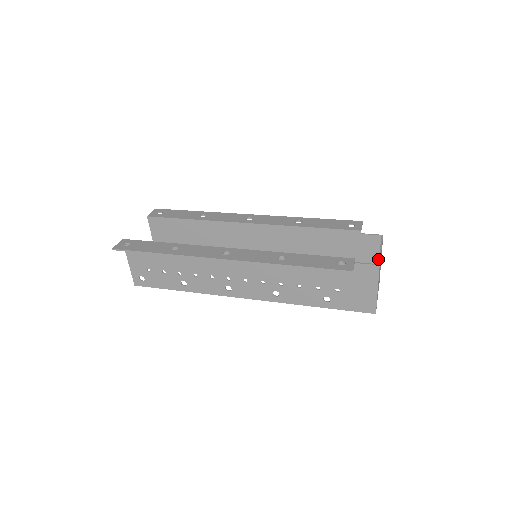
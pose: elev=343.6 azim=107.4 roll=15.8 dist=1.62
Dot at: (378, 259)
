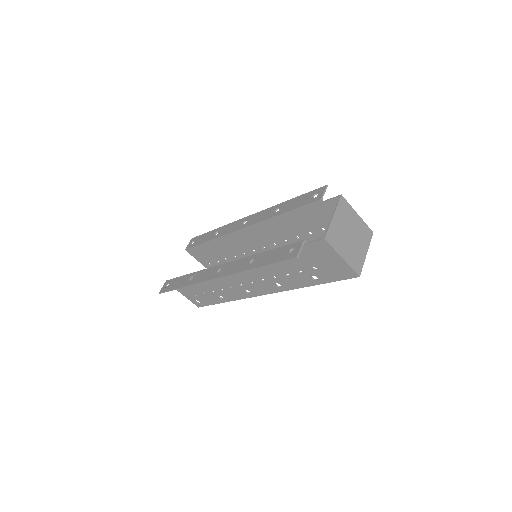
Dot at: (355, 216)
